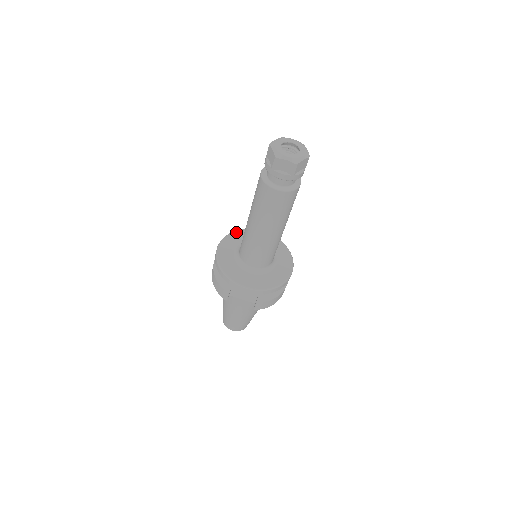
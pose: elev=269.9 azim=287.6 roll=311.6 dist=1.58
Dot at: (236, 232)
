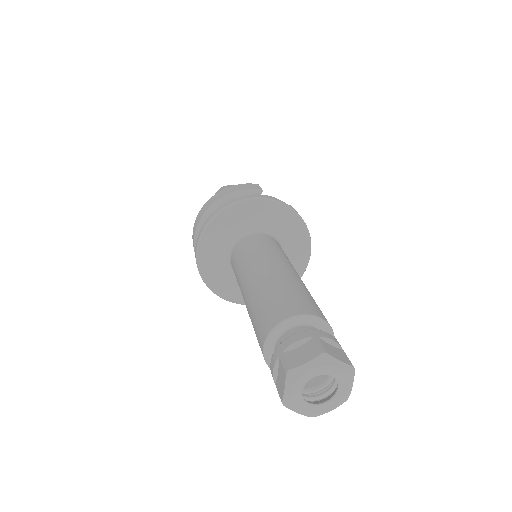
Dot at: (243, 204)
